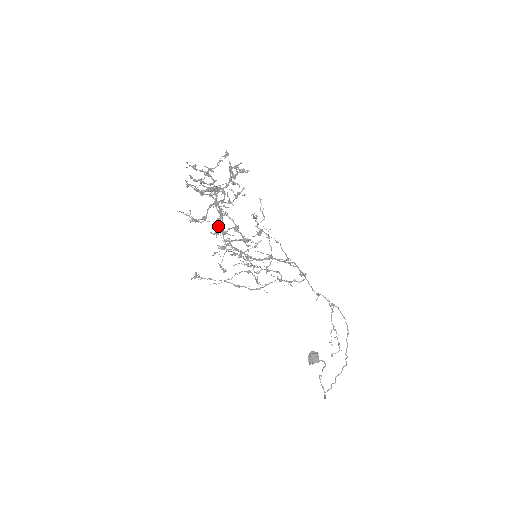
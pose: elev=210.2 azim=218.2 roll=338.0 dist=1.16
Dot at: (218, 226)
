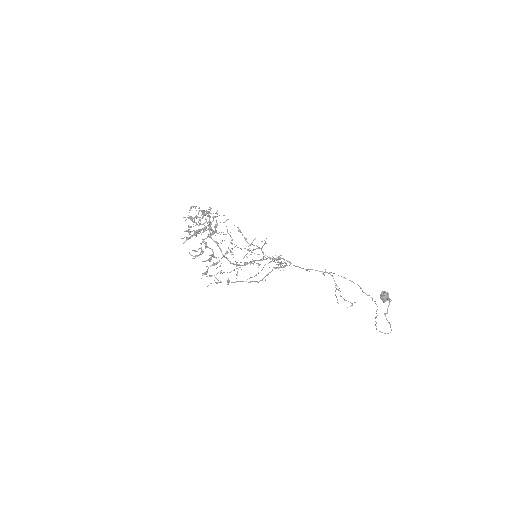
Dot at: occluded
